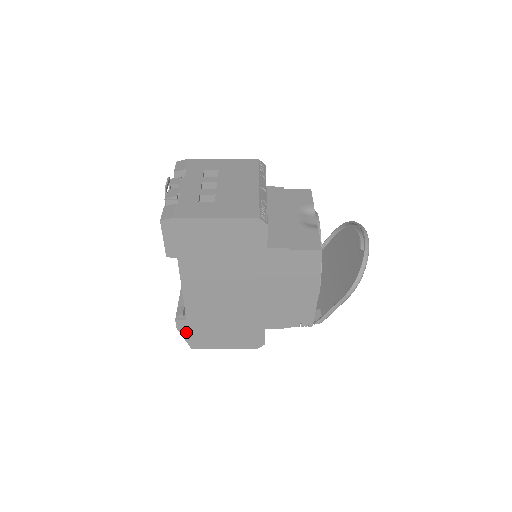
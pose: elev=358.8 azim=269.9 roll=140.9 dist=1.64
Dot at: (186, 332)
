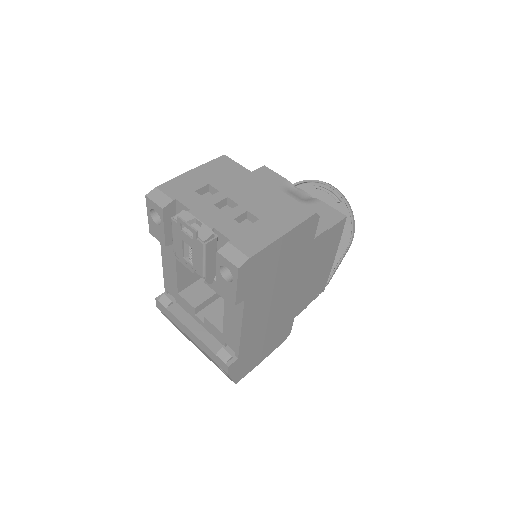
Dot at: (235, 371)
